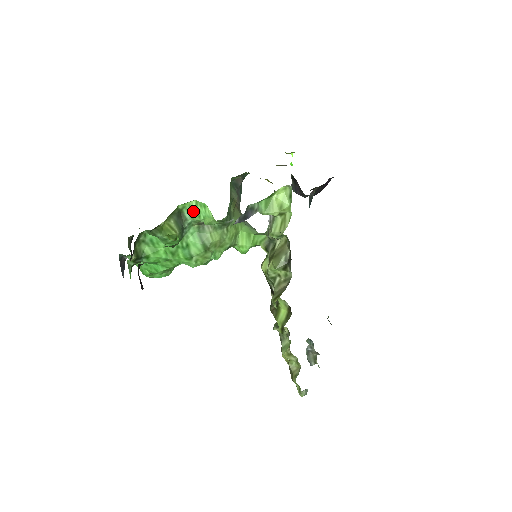
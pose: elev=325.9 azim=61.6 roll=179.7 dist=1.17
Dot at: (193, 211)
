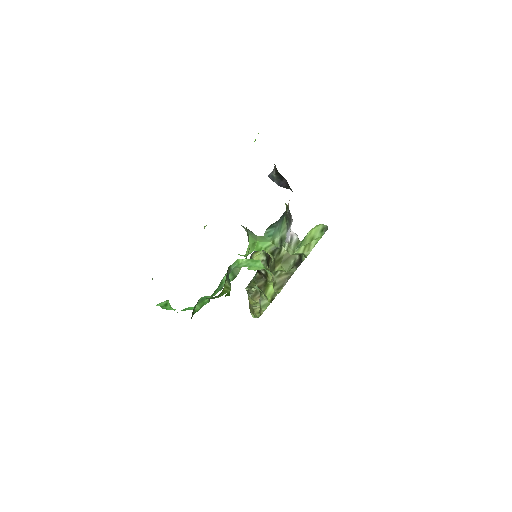
Dot at: (241, 264)
